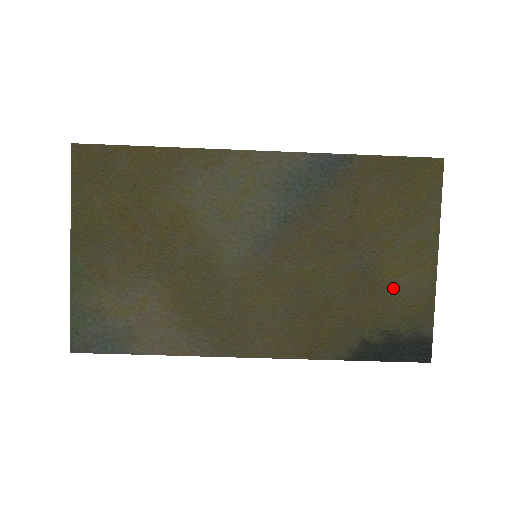
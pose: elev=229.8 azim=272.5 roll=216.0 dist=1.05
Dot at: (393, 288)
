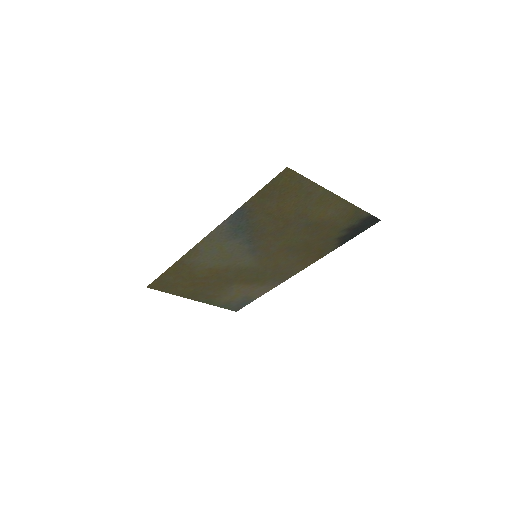
Dot at: (329, 218)
